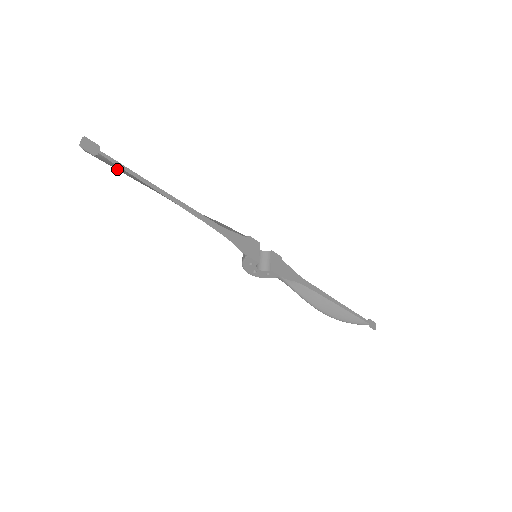
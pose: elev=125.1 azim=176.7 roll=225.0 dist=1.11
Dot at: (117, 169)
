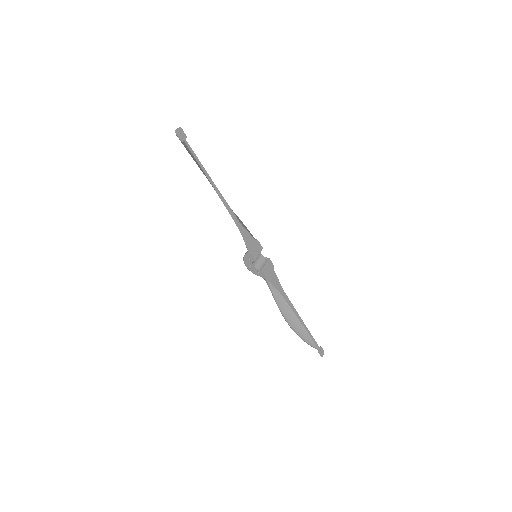
Dot at: (191, 155)
